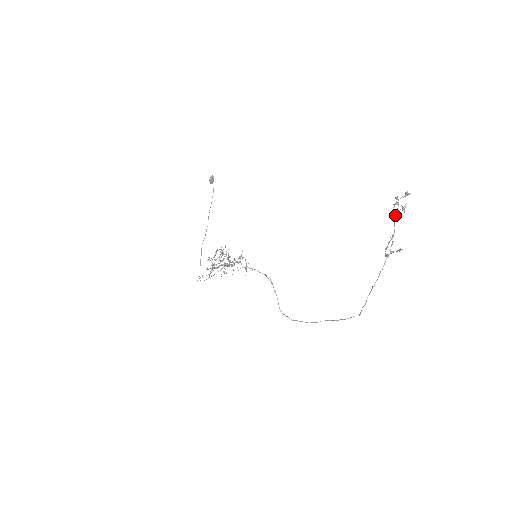
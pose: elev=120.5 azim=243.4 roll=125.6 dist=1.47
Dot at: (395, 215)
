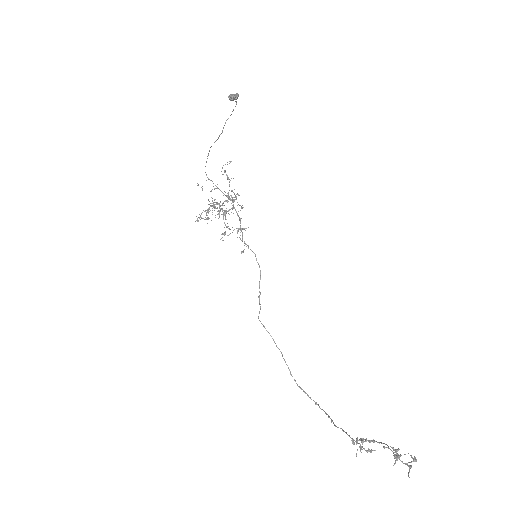
Dot at: (388, 446)
